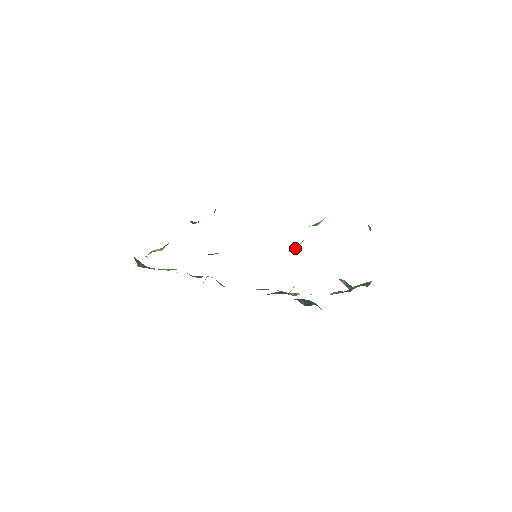
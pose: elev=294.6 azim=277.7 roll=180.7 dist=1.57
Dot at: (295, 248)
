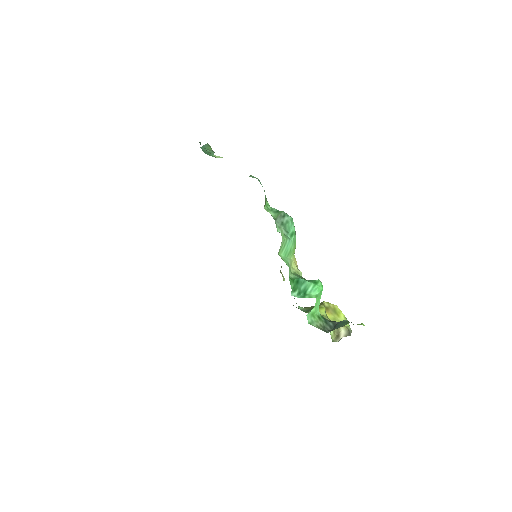
Dot at: occluded
